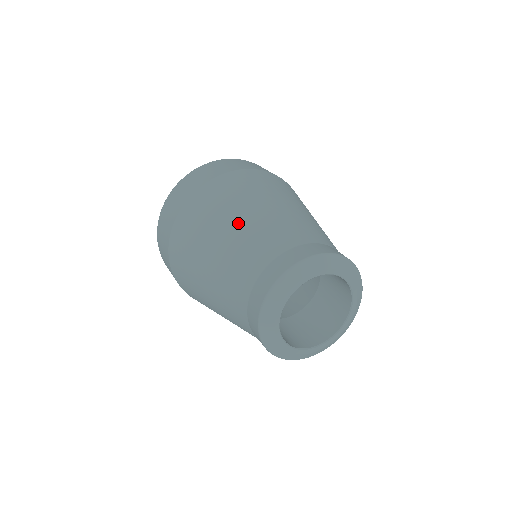
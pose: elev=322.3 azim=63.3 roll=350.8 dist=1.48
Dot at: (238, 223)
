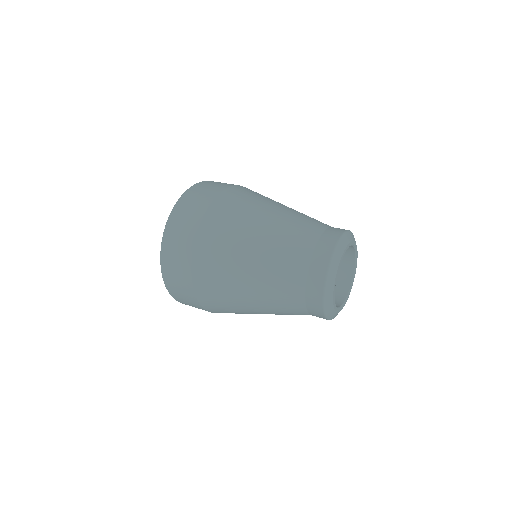
Dot at: (264, 232)
